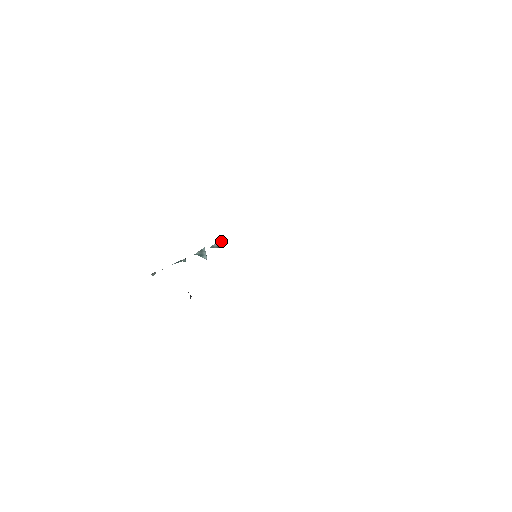
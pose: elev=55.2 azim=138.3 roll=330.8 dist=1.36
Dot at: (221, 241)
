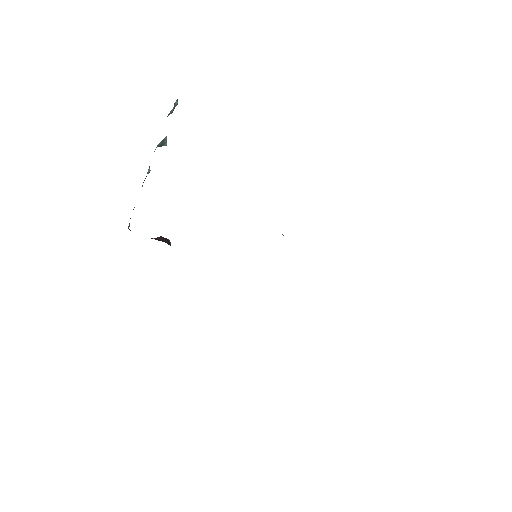
Dot at: occluded
